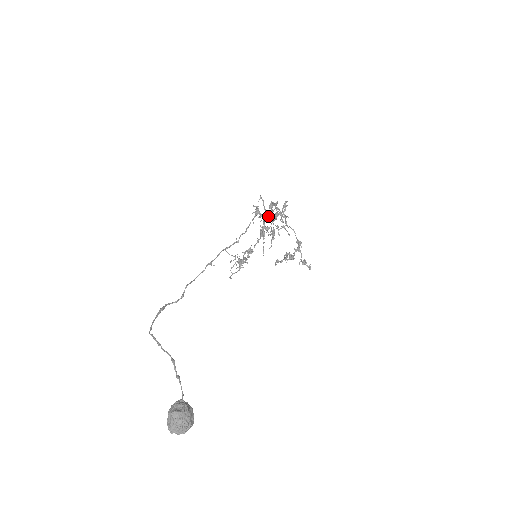
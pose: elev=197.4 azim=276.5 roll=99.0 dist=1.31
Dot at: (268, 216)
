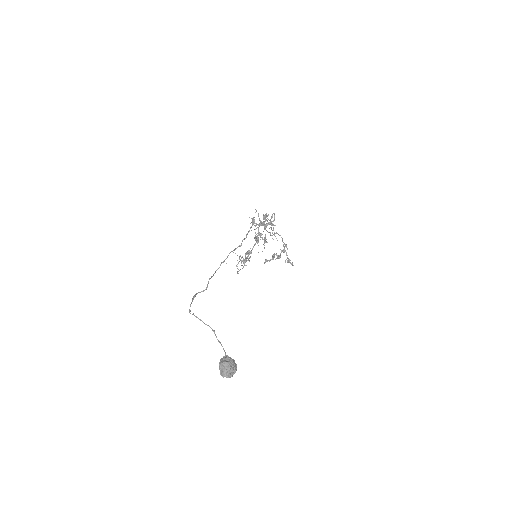
Dot at: (262, 225)
